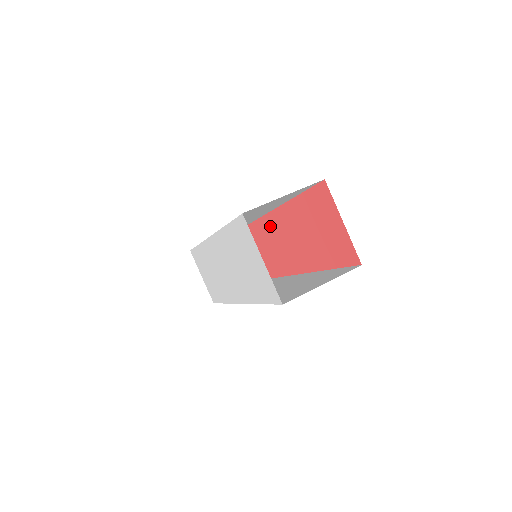
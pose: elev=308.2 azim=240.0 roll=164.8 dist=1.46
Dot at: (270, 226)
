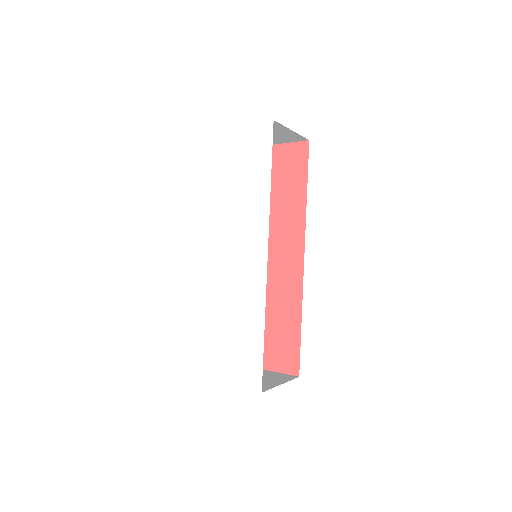
Dot at: occluded
